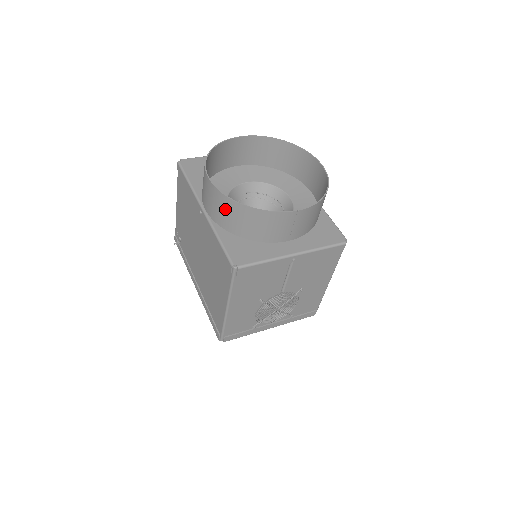
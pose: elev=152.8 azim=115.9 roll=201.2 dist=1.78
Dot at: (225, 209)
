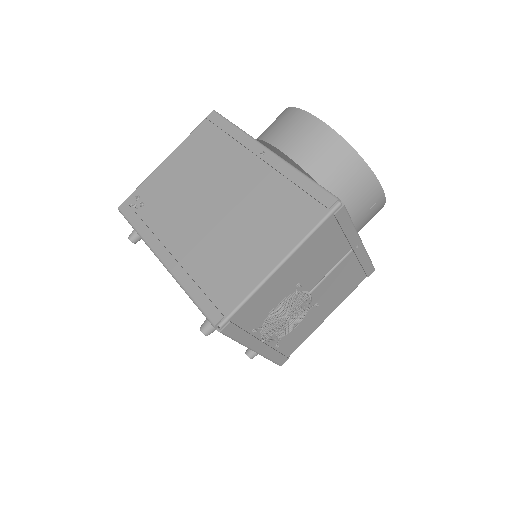
Dot at: (327, 148)
